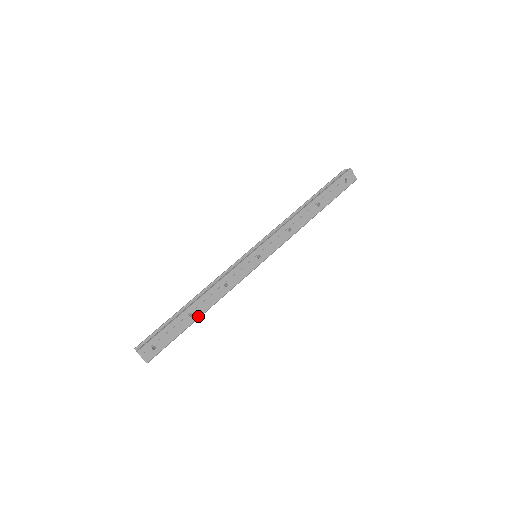
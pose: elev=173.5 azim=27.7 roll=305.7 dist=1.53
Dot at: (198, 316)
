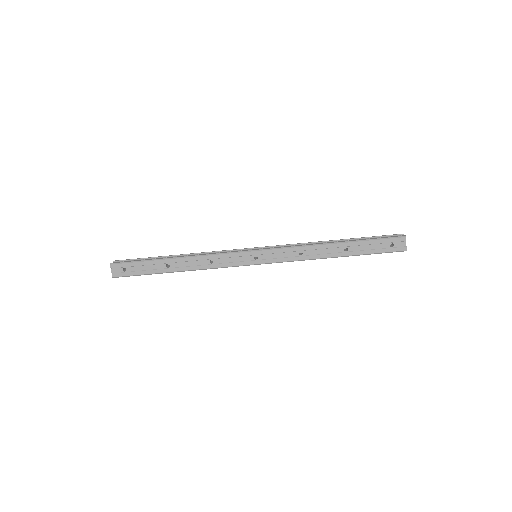
Dot at: (173, 270)
